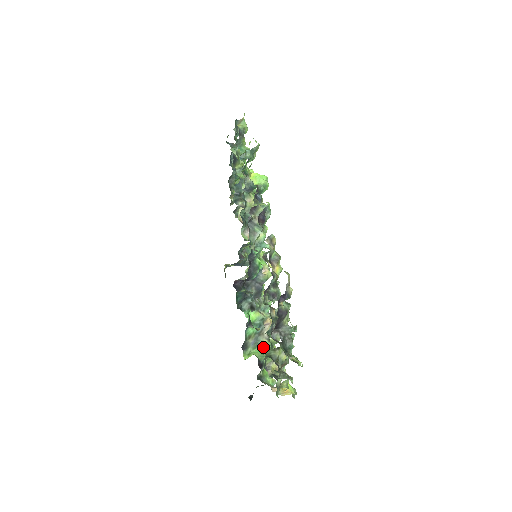
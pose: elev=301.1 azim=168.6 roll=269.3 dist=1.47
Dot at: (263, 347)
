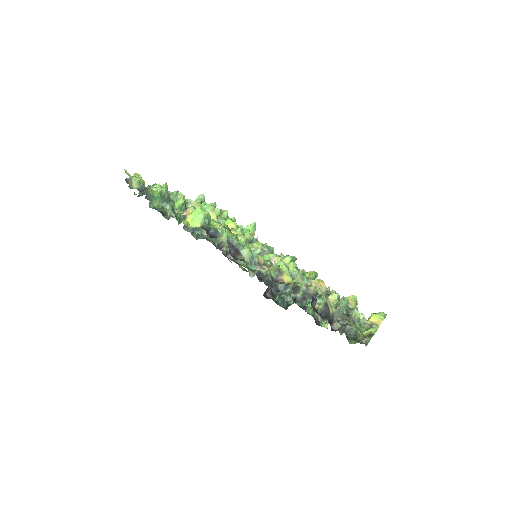
Dot at: occluded
